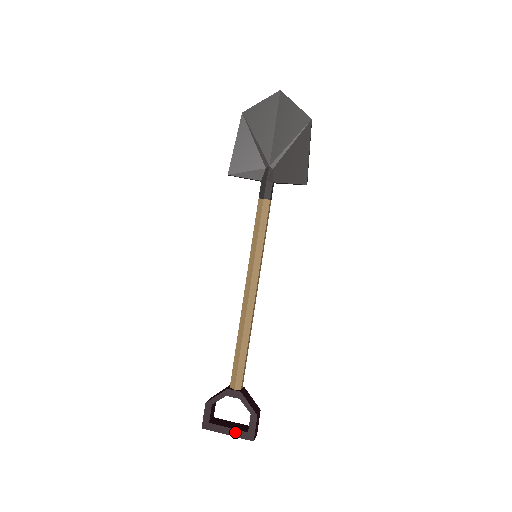
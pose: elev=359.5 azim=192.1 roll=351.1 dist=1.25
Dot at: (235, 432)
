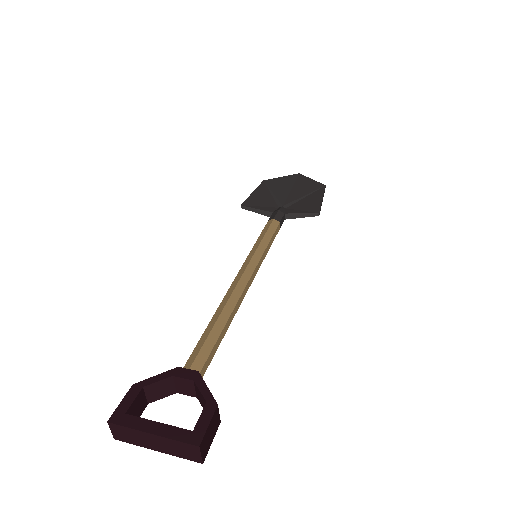
Dot at: (168, 429)
